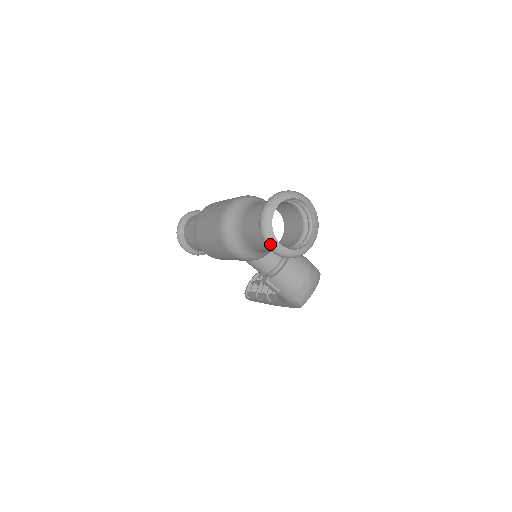
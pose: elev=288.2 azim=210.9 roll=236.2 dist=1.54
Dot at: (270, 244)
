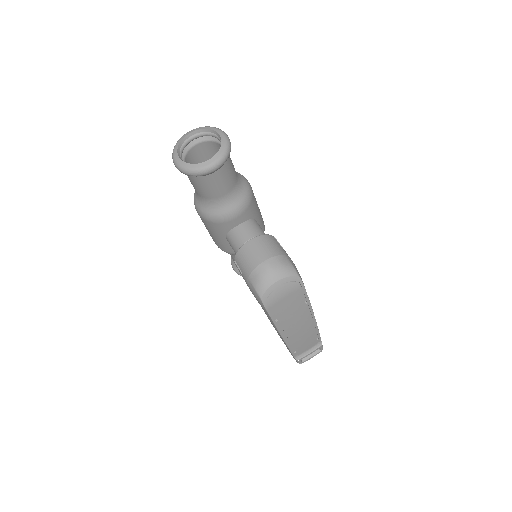
Dot at: (173, 157)
